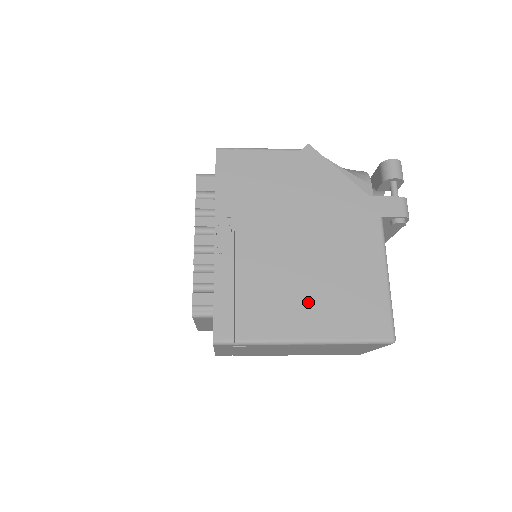
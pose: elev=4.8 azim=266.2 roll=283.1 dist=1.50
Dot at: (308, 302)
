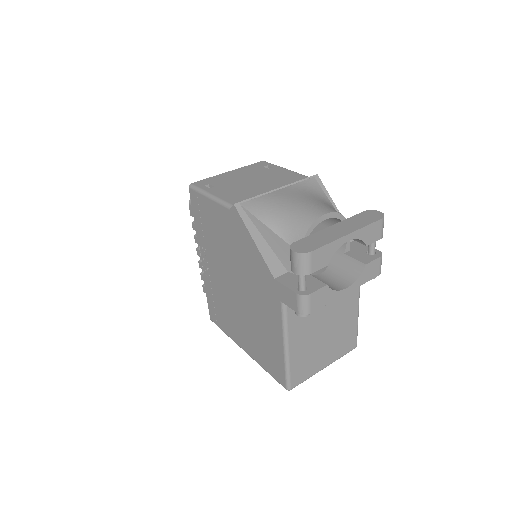
Dot at: (244, 331)
